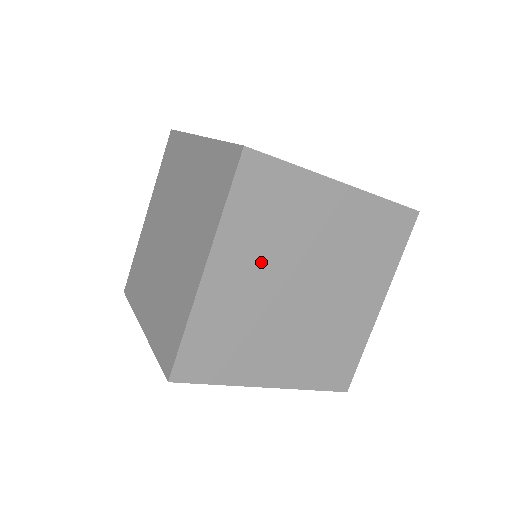
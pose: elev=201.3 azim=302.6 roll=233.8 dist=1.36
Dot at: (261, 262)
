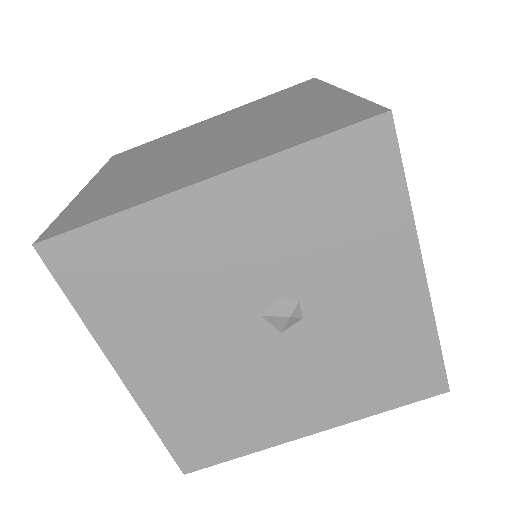
Dot at: occluded
